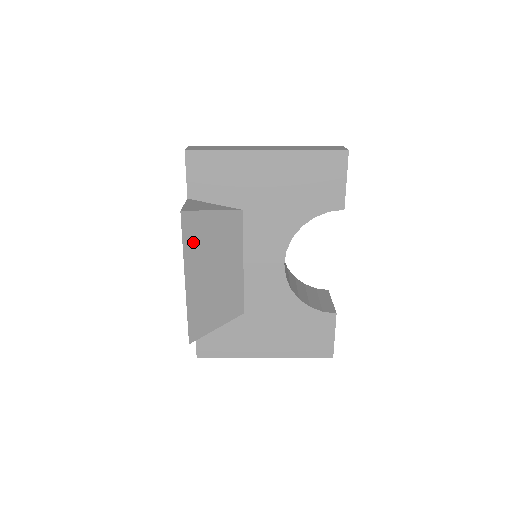
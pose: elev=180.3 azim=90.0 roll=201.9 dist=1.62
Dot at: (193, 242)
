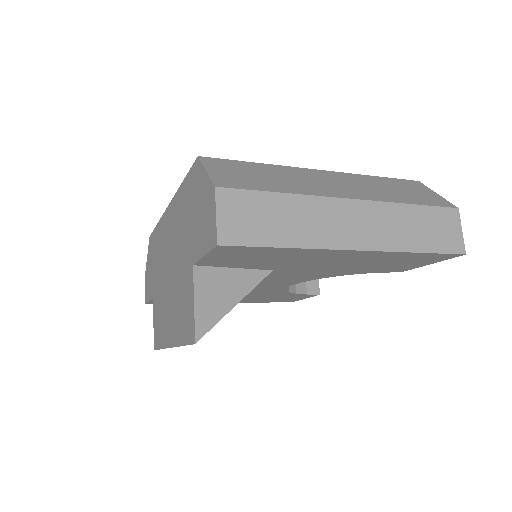
Dot at: occluded
